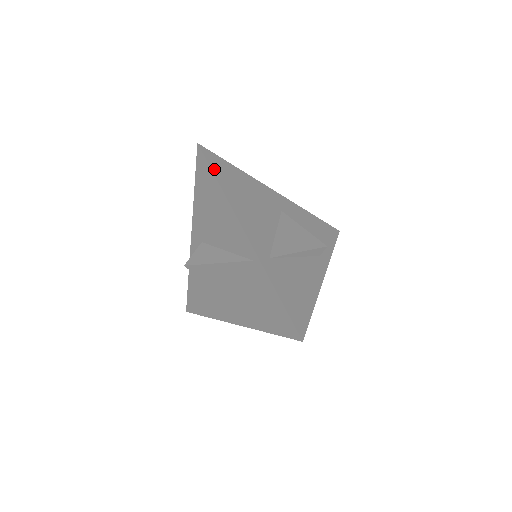
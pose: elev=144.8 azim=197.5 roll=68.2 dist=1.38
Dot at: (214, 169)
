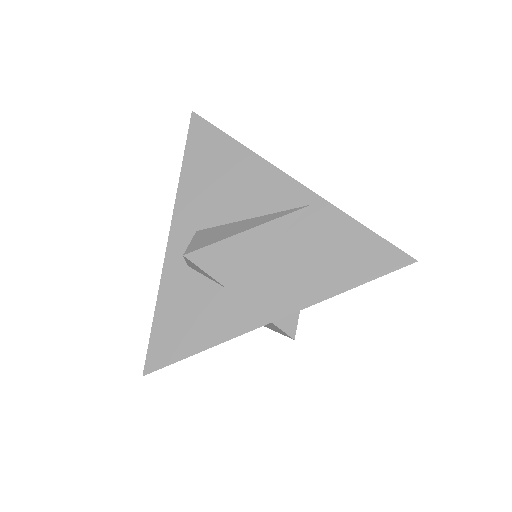
Dot at: (221, 133)
